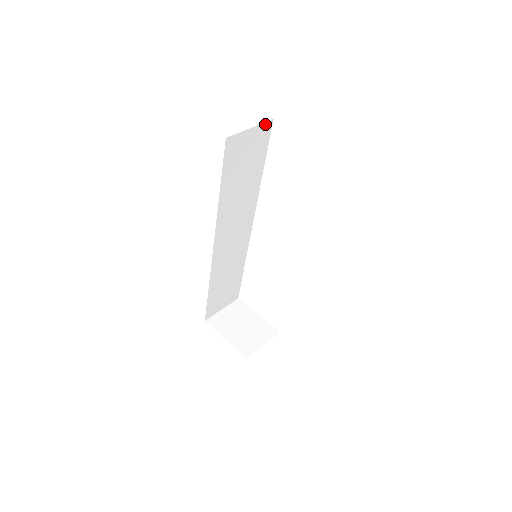
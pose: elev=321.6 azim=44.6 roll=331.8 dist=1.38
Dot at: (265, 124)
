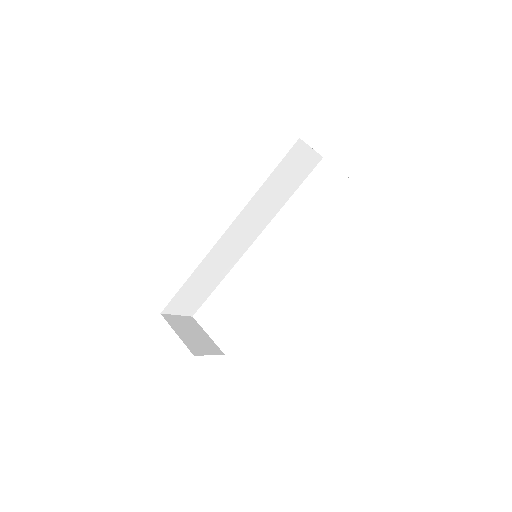
Dot at: (318, 155)
